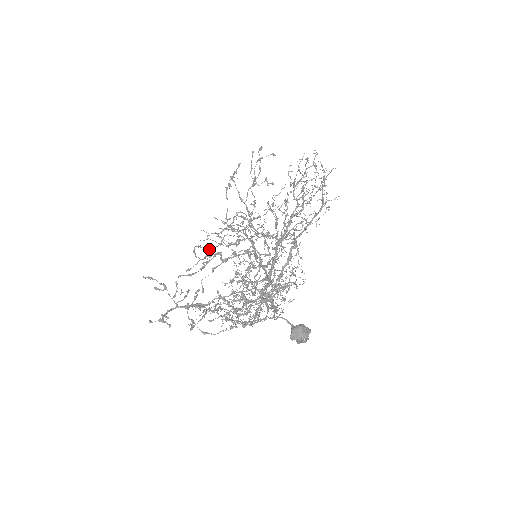
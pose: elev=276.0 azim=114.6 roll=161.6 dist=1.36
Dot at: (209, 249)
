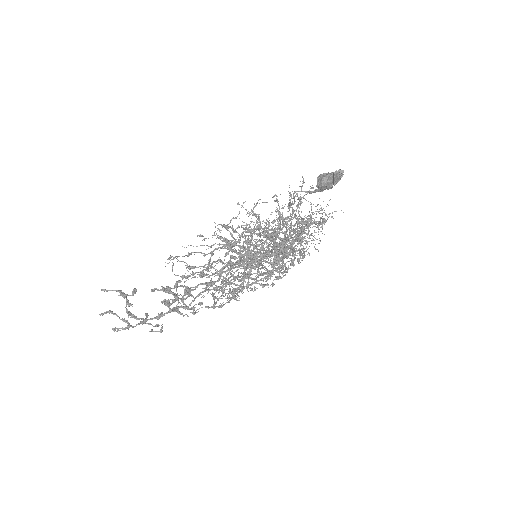
Dot at: (193, 307)
